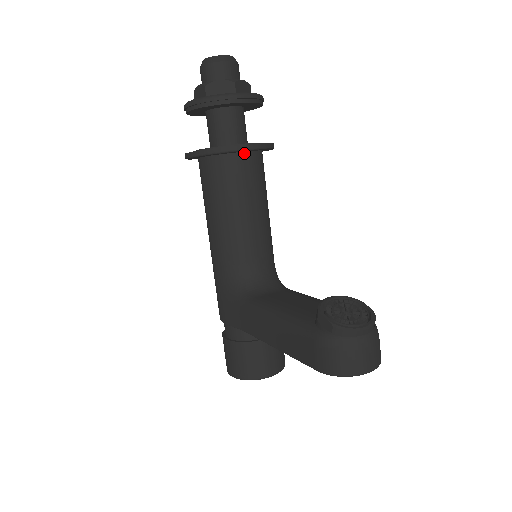
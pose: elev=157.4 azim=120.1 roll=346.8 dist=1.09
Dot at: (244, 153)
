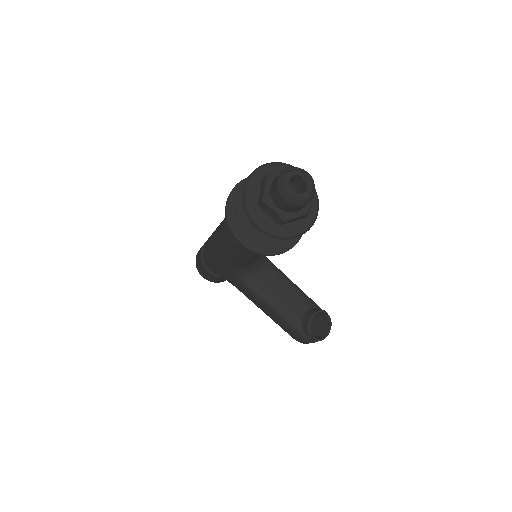
Dot at: occluded
